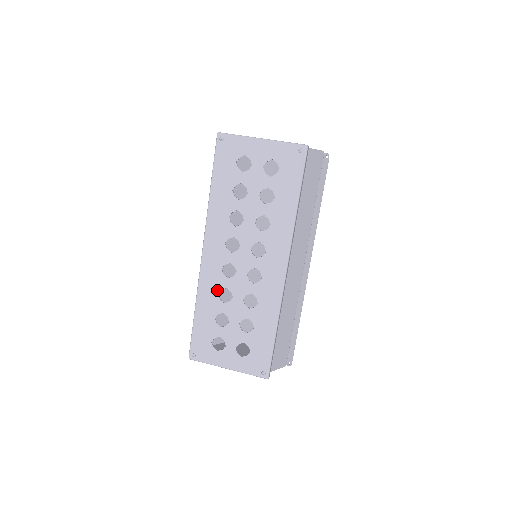
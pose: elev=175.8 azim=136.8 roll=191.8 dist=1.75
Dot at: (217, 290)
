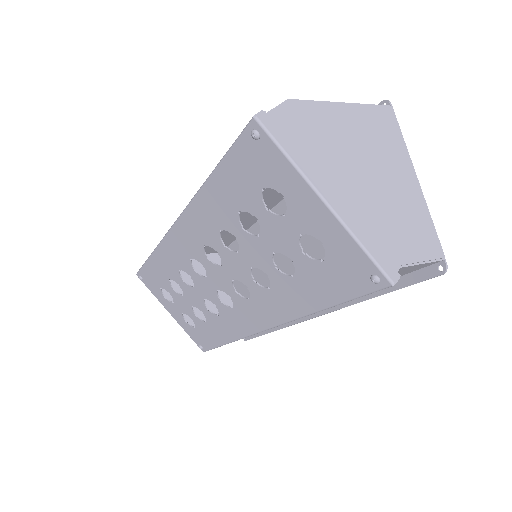
Dot at: (179, 267)
